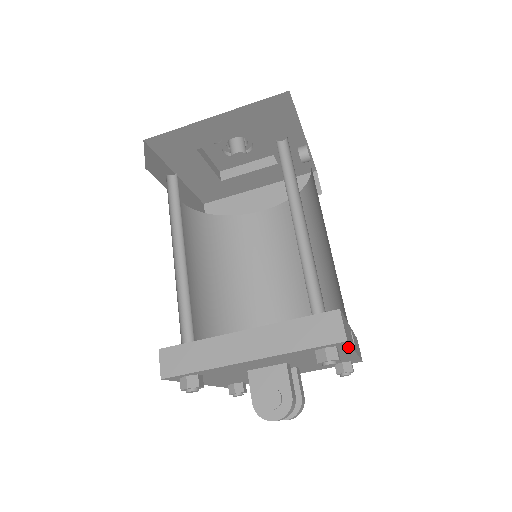
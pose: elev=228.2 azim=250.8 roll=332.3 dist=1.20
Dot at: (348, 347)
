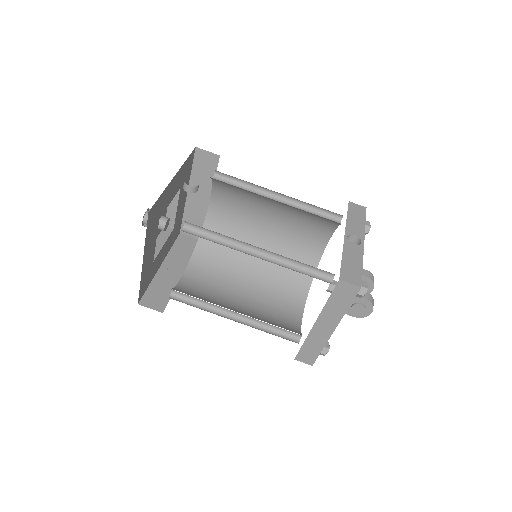
Dot at: (361, 269)
